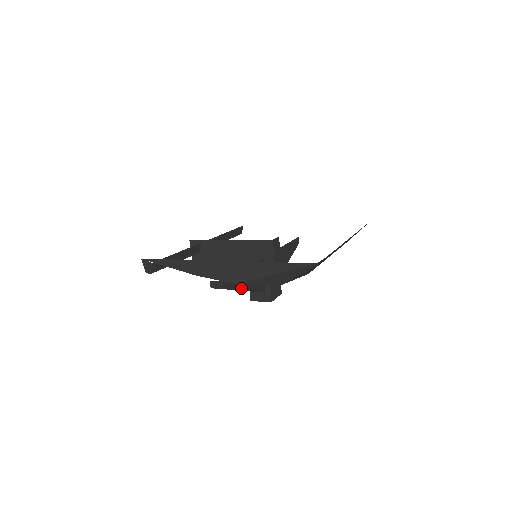
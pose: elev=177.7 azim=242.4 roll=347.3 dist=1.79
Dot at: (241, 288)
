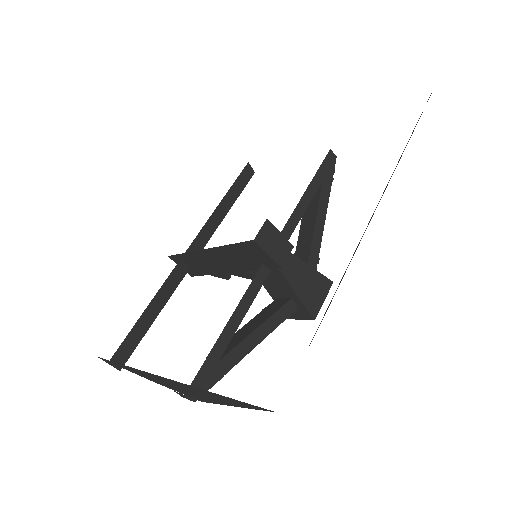
Dot at: (236, 359)
